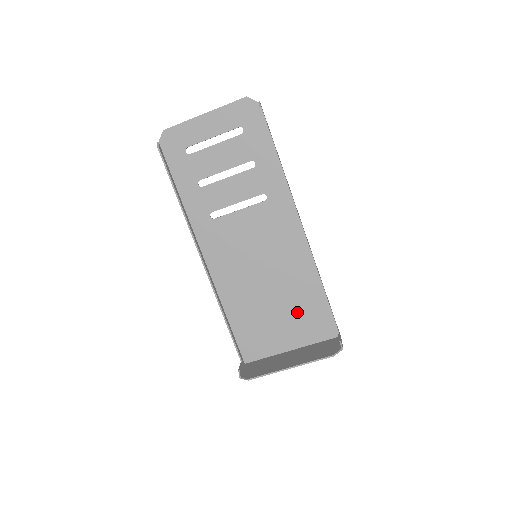
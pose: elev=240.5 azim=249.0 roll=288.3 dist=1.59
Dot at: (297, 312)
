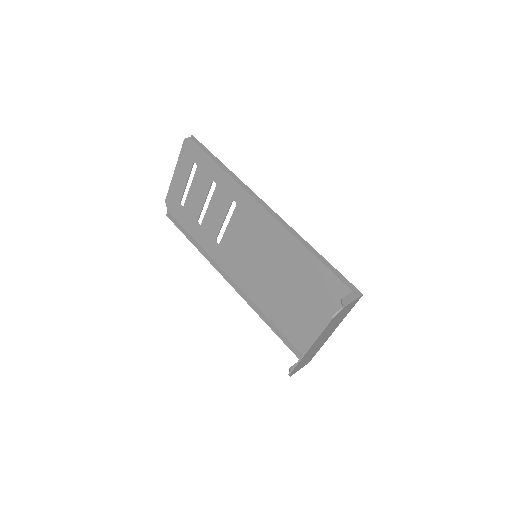
Dot at: (313, 289)
